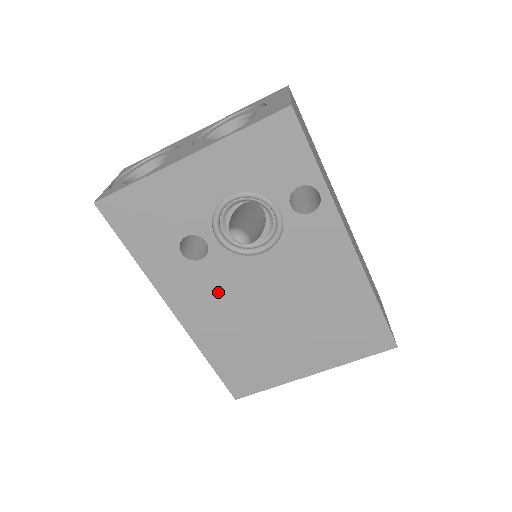
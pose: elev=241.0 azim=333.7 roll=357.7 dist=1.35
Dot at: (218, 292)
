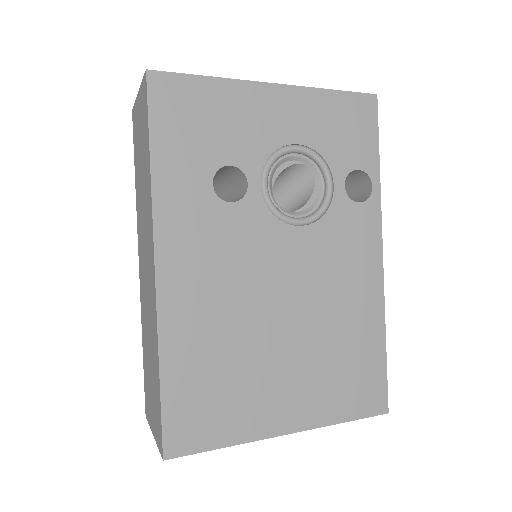
Dot at: (229, 256)
